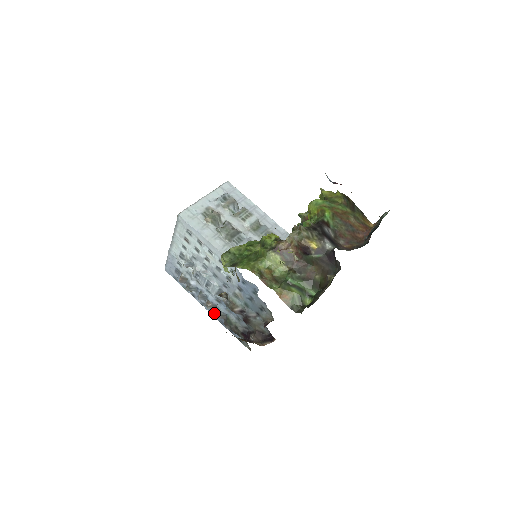
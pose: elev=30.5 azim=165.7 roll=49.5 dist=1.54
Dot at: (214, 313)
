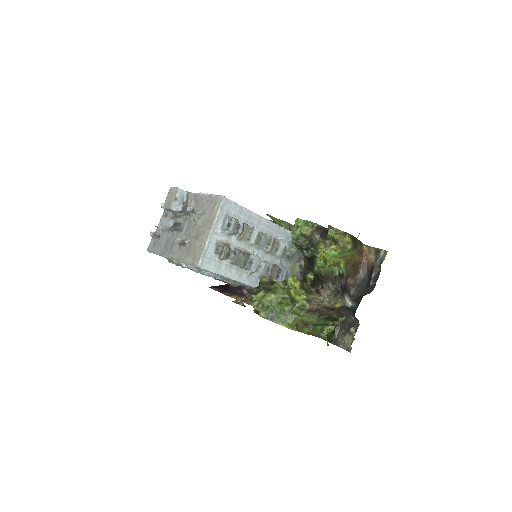
Dot at: occluded
